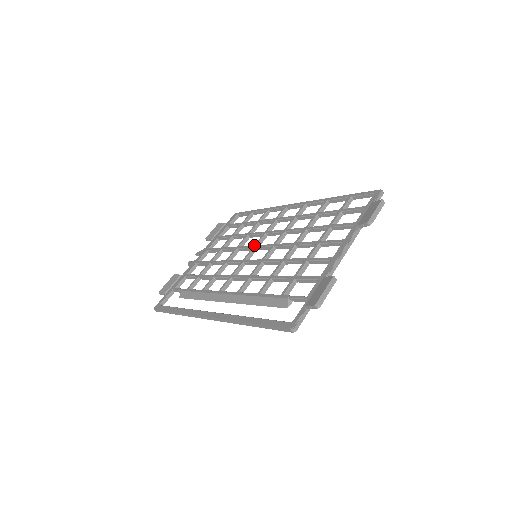
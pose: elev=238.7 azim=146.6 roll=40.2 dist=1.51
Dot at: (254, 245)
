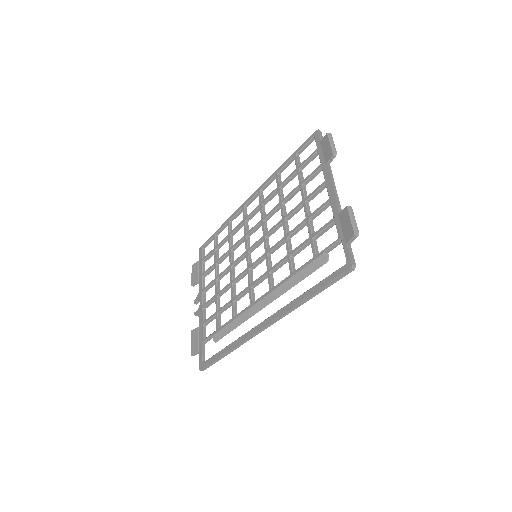
Dot at: (245, 251)
